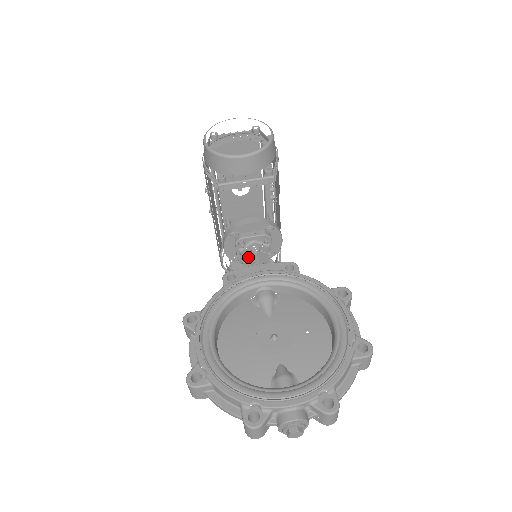
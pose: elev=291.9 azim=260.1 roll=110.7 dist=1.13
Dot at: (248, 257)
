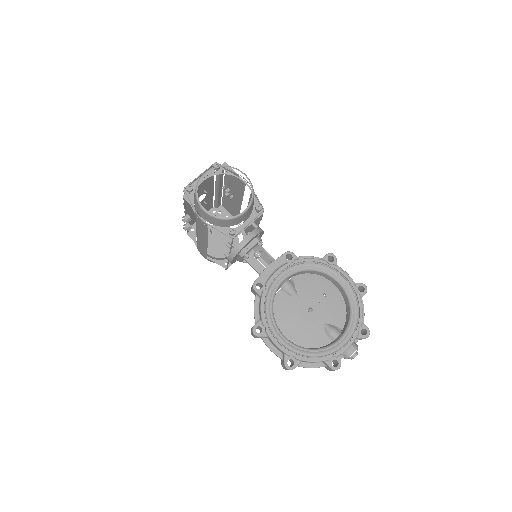
Dot at: (255, 262)
